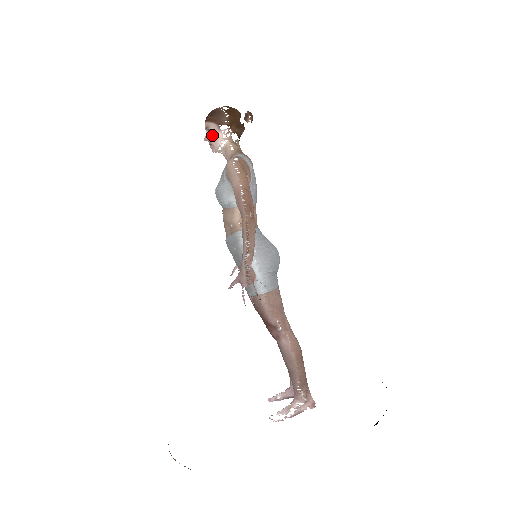
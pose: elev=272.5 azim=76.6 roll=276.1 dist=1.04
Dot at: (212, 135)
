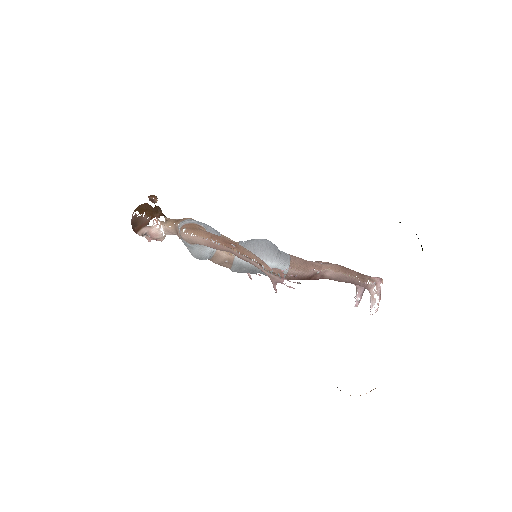
Dot at: (151, 235)
